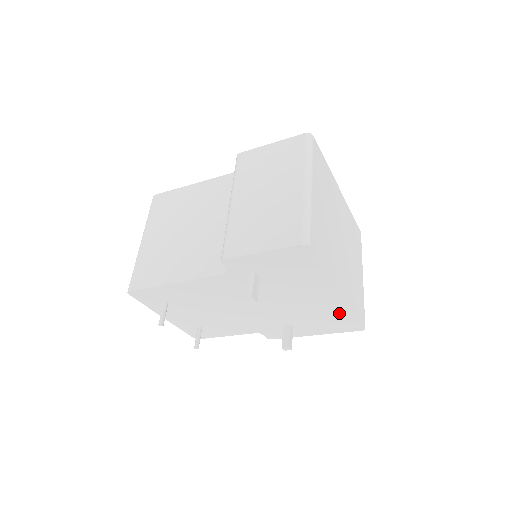
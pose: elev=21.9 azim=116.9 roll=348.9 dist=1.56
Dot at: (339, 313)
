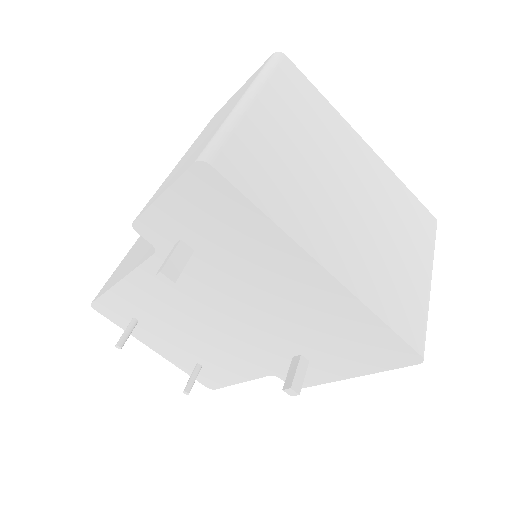
Dot at: (355, 322)
